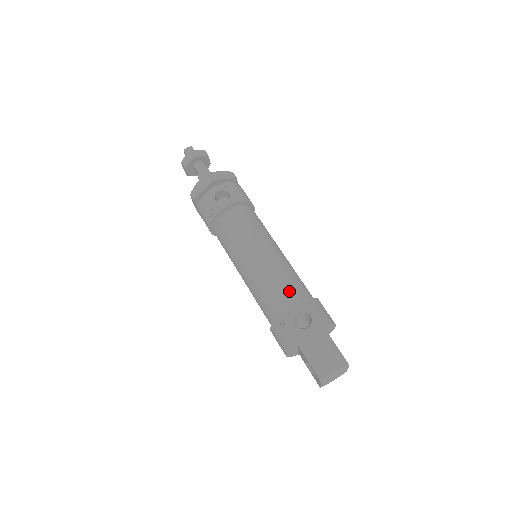
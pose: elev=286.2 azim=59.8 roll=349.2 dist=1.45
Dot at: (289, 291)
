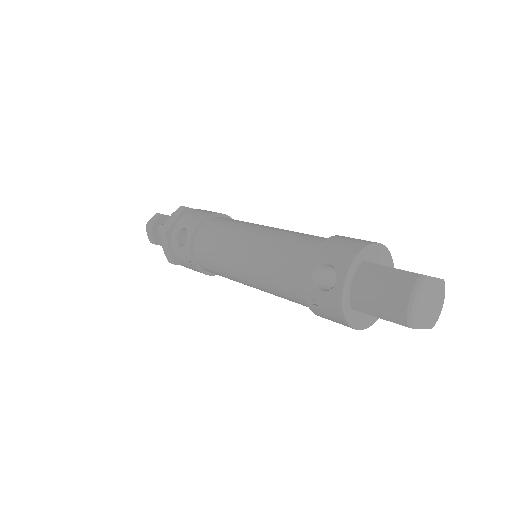
Dot at: (292, 261)
